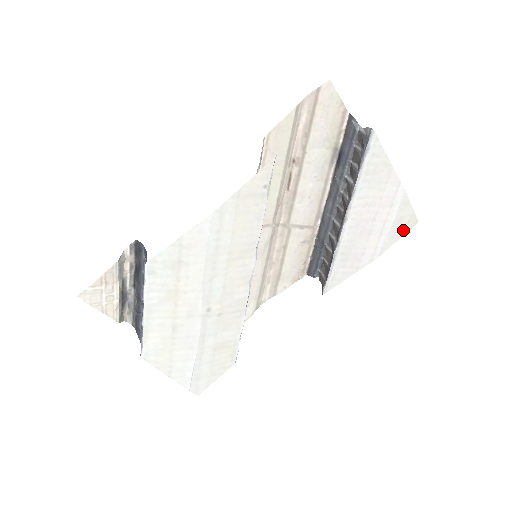
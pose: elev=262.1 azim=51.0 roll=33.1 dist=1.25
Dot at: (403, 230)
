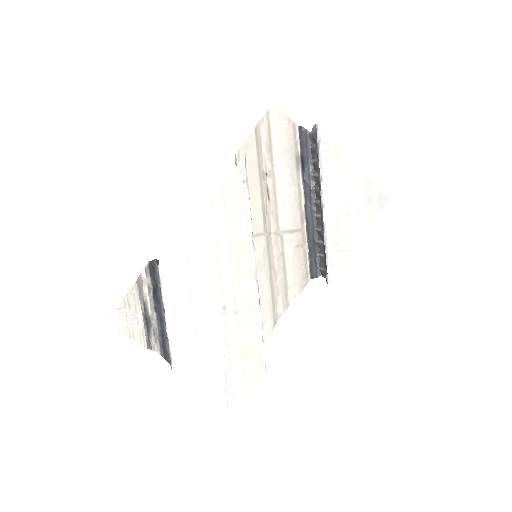
Dot at: (378, 208)
